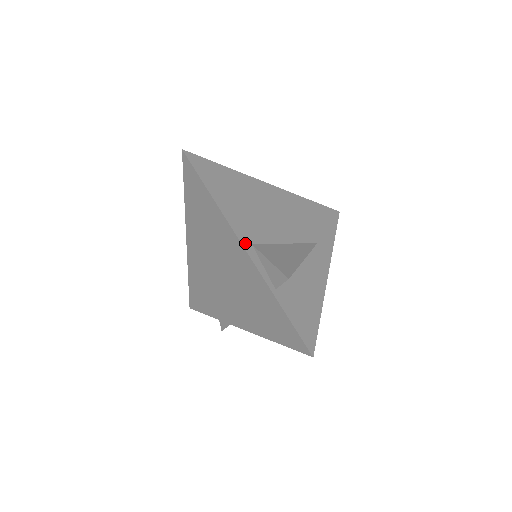
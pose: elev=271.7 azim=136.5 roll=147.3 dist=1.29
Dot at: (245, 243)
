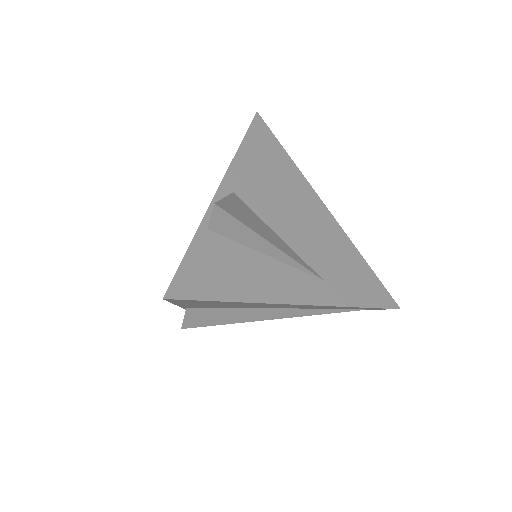
Dot at: (227, 184)
